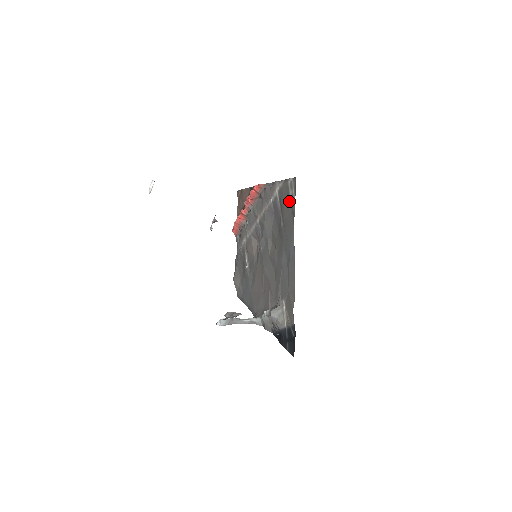
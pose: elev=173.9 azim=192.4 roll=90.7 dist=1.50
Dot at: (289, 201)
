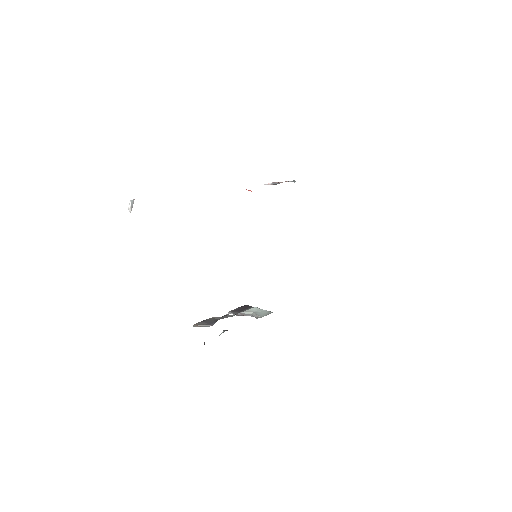
Dot at: occluded
